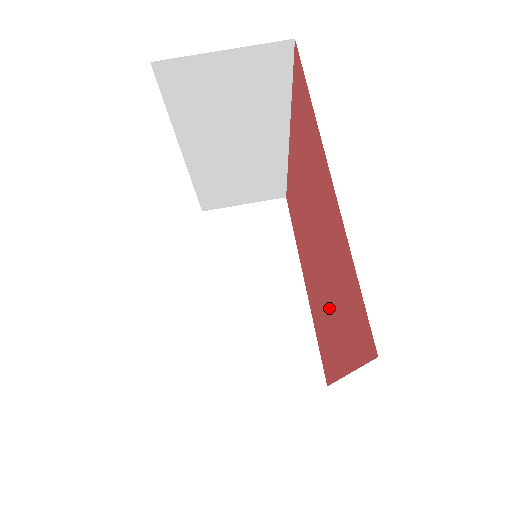
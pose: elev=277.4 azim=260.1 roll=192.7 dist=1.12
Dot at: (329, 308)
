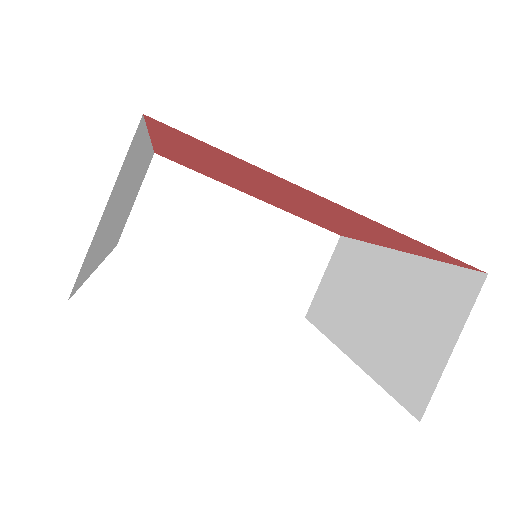
Dot at: occluded
